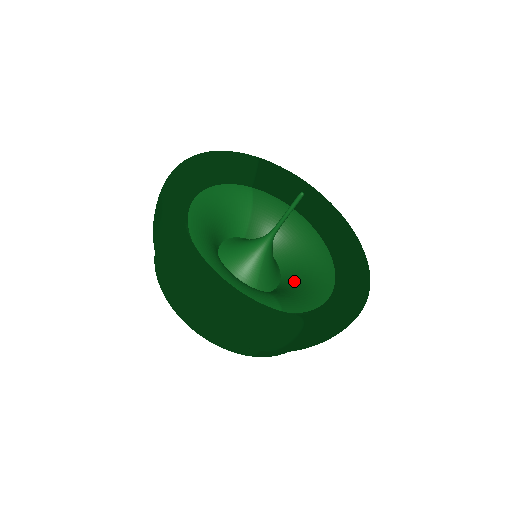
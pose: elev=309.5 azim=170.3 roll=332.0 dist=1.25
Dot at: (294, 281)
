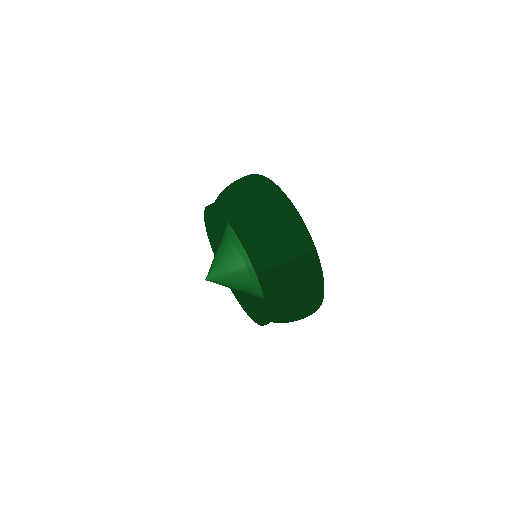
Dot at: occluded
